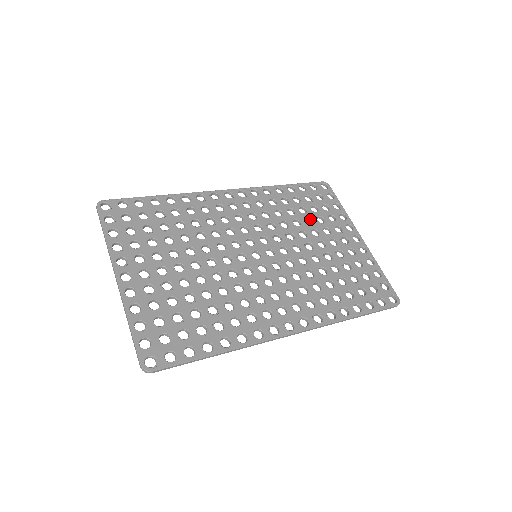
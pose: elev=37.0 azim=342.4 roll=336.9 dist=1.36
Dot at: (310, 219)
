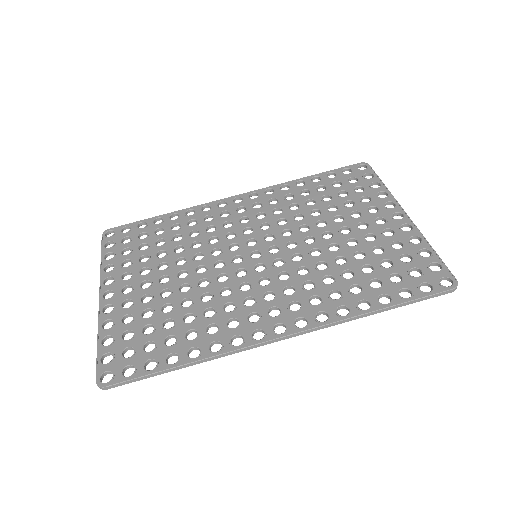
Dot at: (335, 206)
